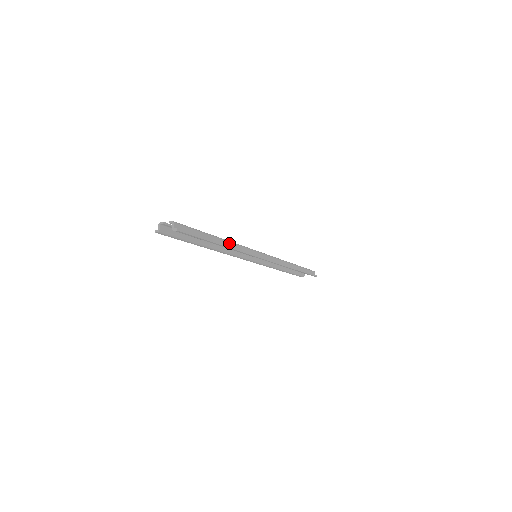
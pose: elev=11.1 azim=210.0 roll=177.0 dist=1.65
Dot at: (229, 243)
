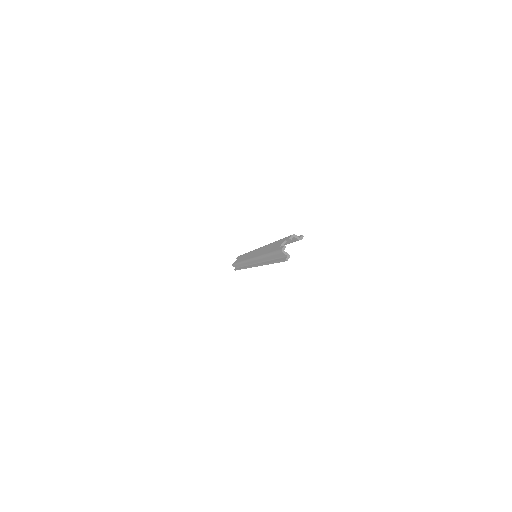
Dot at: occluded
